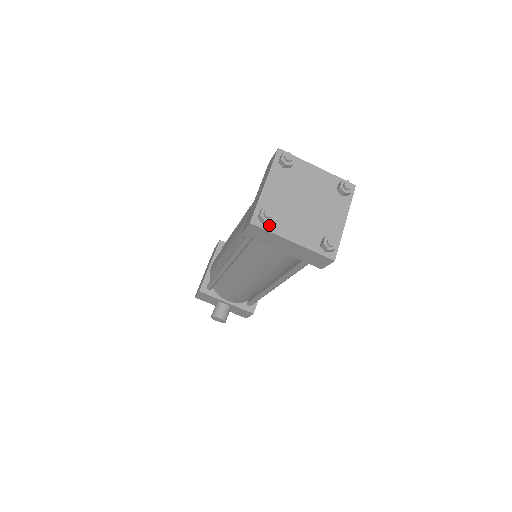
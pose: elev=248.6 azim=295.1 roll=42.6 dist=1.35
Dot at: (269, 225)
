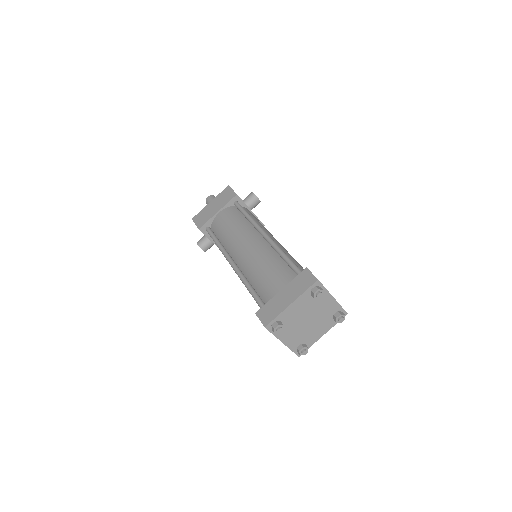
Dot at: occluded
